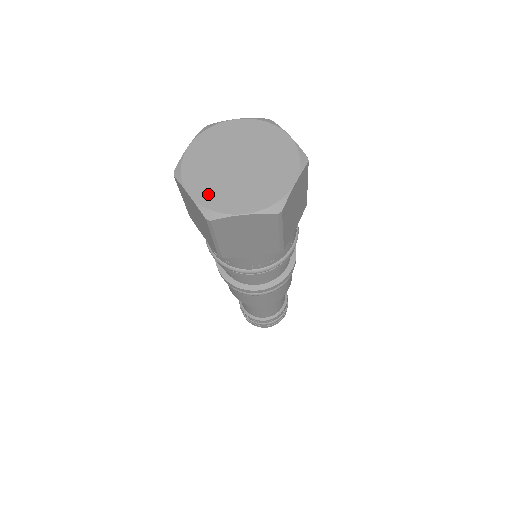
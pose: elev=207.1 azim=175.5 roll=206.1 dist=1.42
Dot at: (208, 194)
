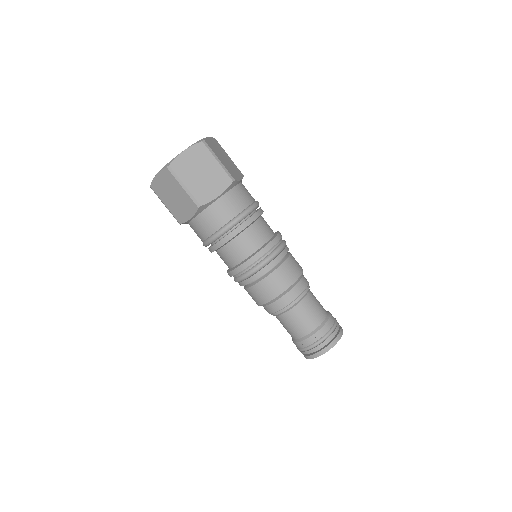
Dot at: occluded
